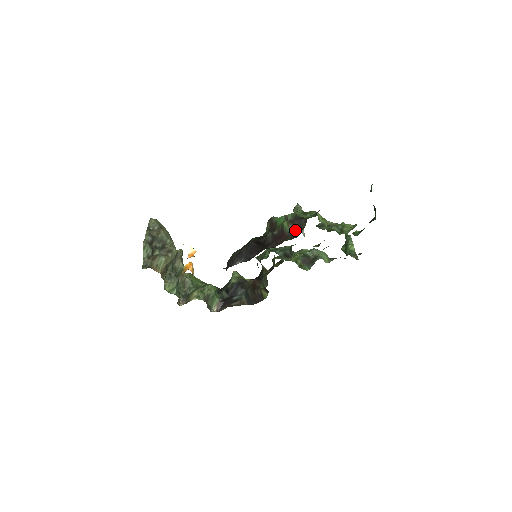
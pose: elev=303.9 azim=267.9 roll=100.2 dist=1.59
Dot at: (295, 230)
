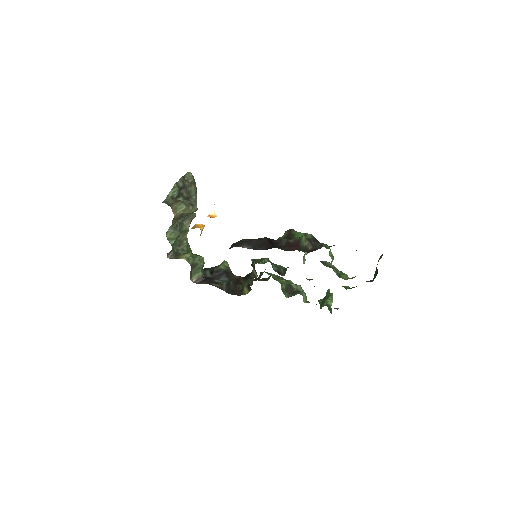
Dot at: (310, 247)
